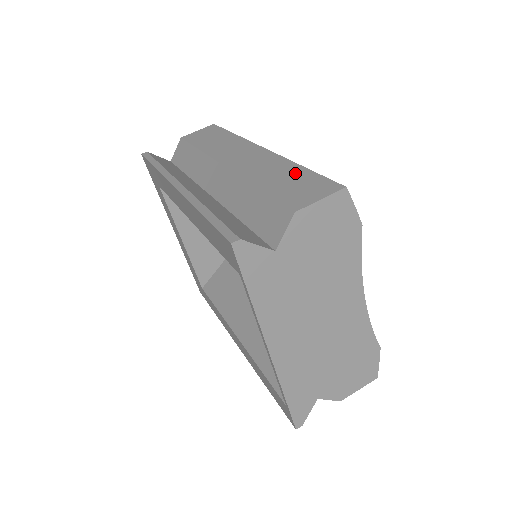
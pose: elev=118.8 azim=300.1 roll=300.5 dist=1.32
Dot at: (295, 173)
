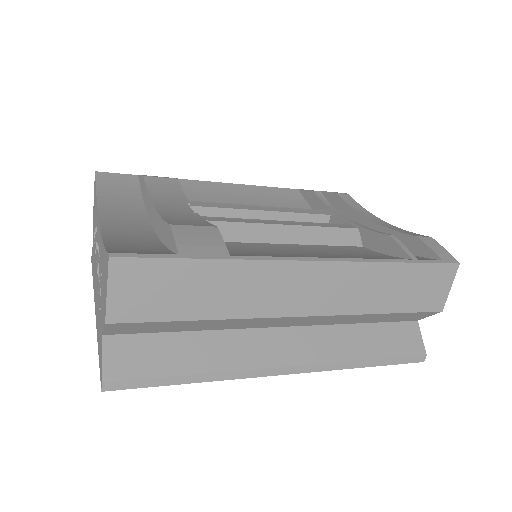
Dot at: (402, 276)
